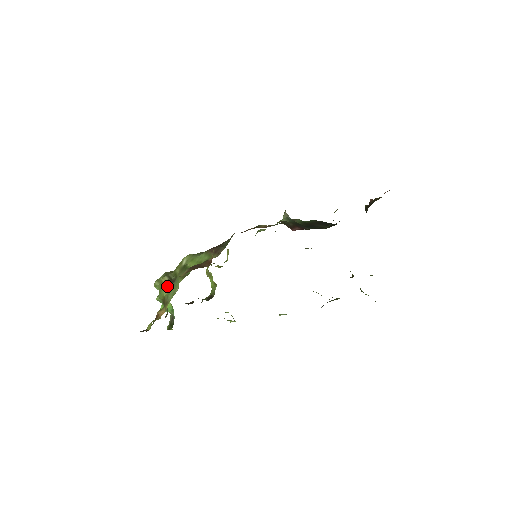
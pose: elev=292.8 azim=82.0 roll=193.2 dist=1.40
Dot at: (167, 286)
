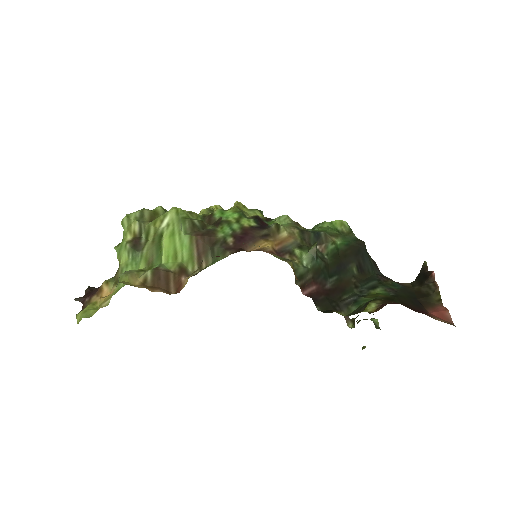
Dot at: (129, 249)
